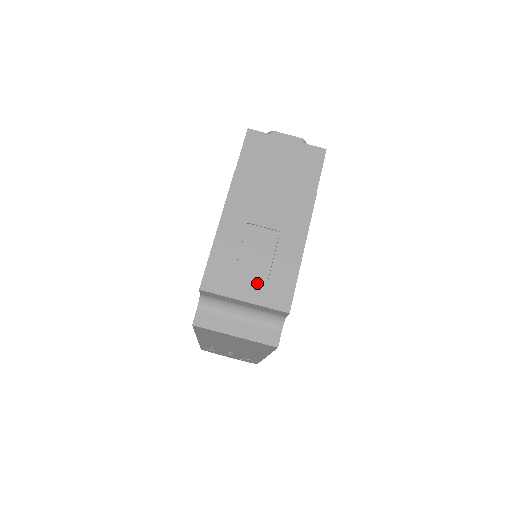
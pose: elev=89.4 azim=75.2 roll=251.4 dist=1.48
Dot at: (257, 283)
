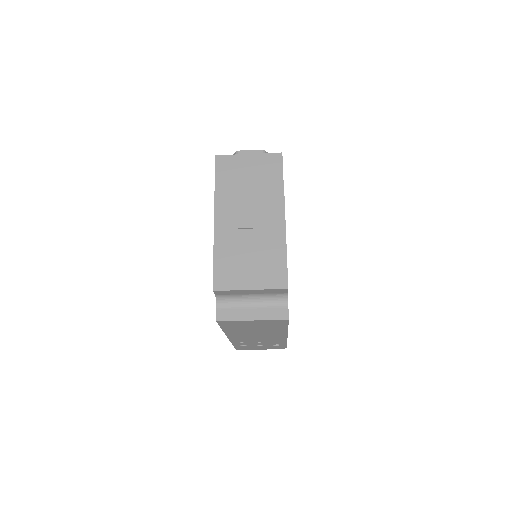
Dot at: (256, 273)
